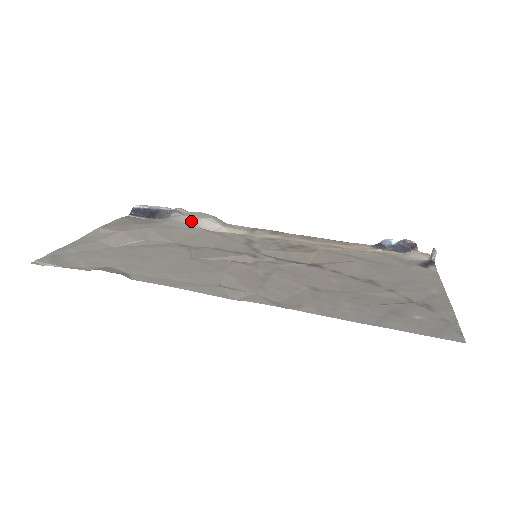
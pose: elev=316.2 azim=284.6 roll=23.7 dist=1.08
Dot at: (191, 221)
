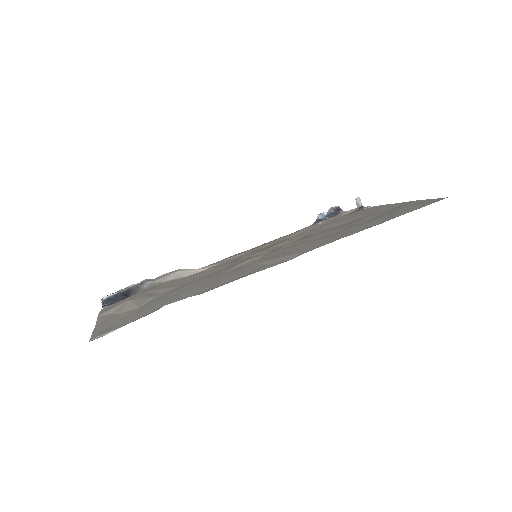
Dot at: (168, 278)
